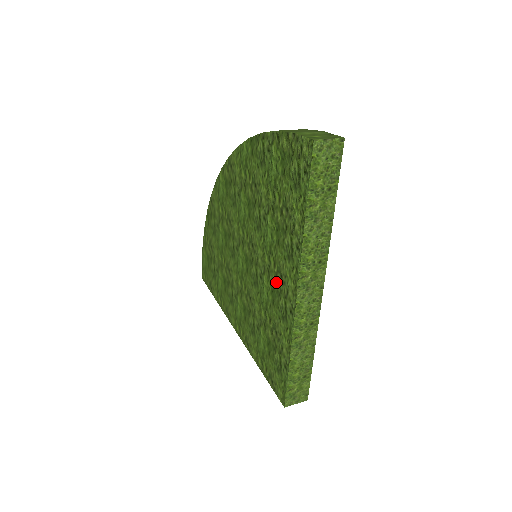
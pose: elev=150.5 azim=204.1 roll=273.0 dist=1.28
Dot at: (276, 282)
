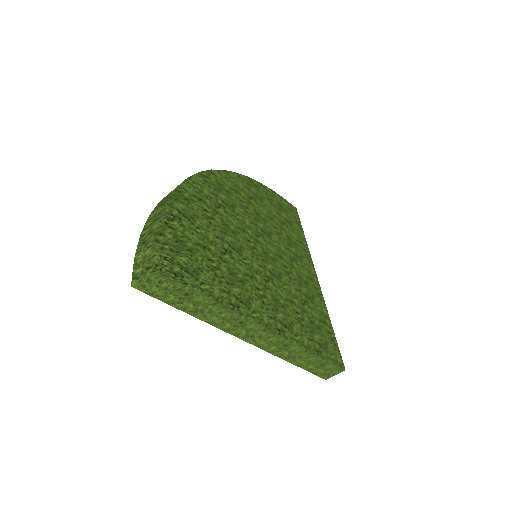
Dot at: occluded
